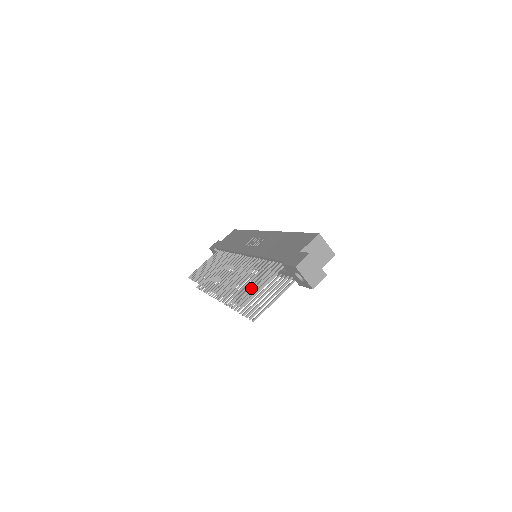
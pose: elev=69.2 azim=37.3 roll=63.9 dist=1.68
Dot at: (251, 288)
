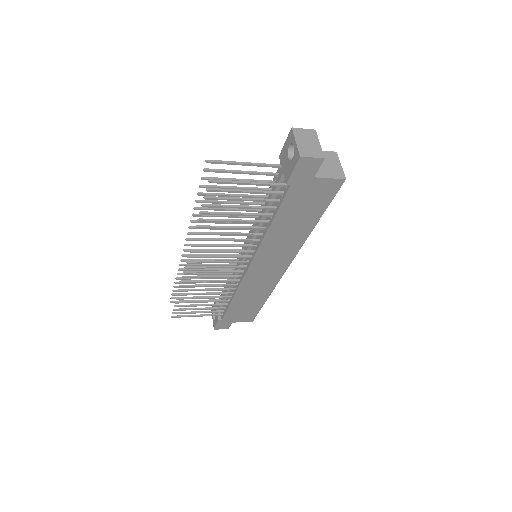
Dot at: (230, 179)
